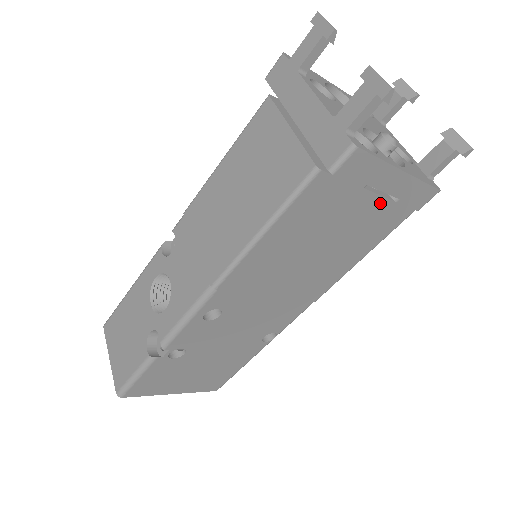
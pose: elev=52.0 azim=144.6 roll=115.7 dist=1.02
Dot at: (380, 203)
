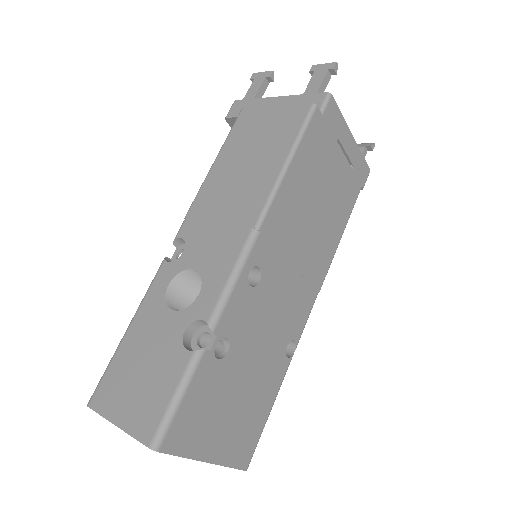
Dot at: (345, 165)
